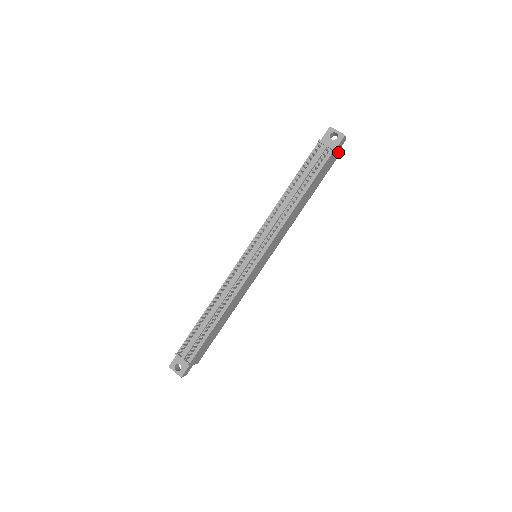
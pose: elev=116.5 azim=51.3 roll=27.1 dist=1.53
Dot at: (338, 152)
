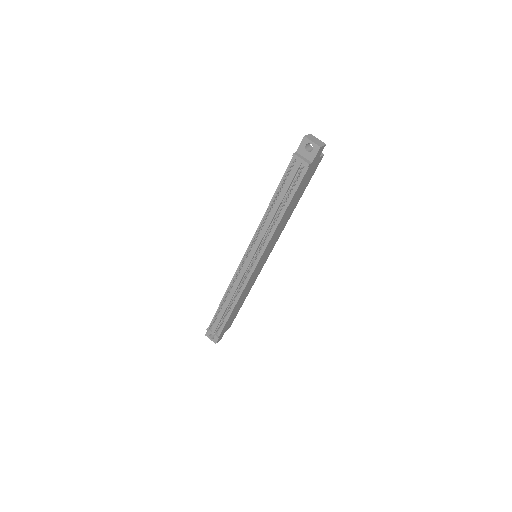
Dot at: (320, 157)
